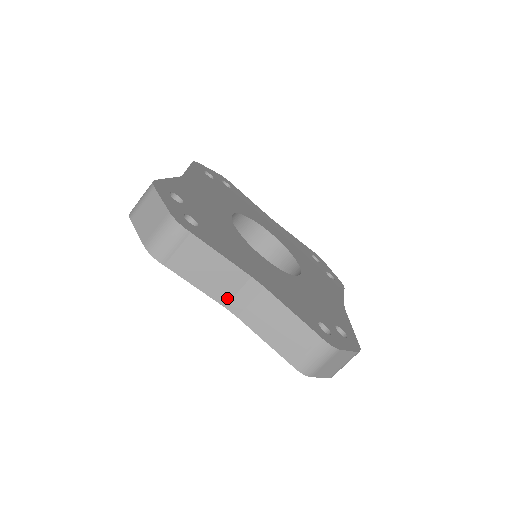
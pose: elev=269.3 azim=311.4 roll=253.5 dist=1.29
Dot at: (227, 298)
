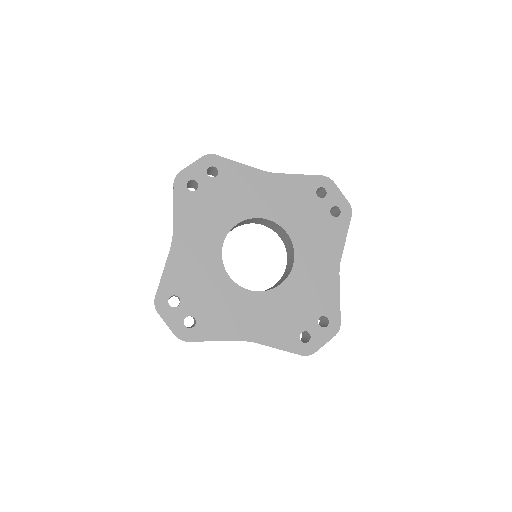
Dot at: occluded
